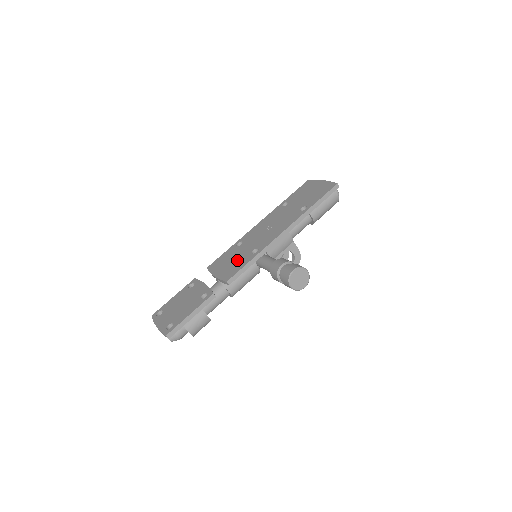
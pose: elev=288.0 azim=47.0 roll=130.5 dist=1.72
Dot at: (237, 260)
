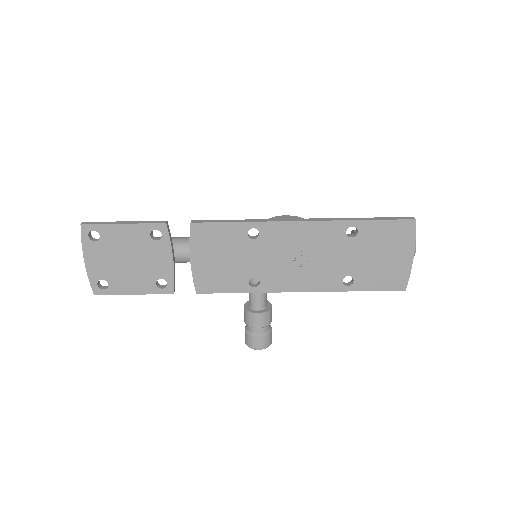
Dot at: (229, 270)
